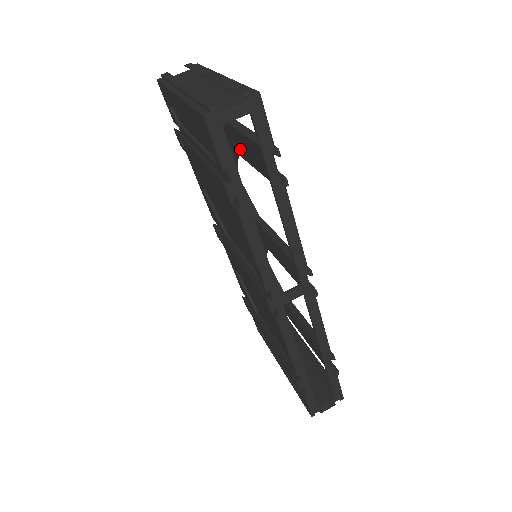
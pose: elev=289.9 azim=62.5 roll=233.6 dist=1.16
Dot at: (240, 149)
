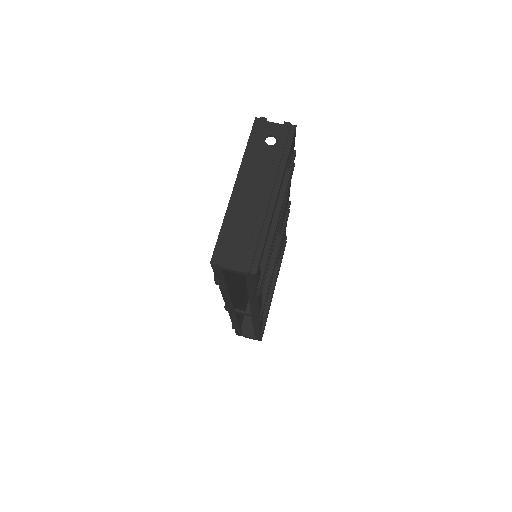
Dot at: occluded
